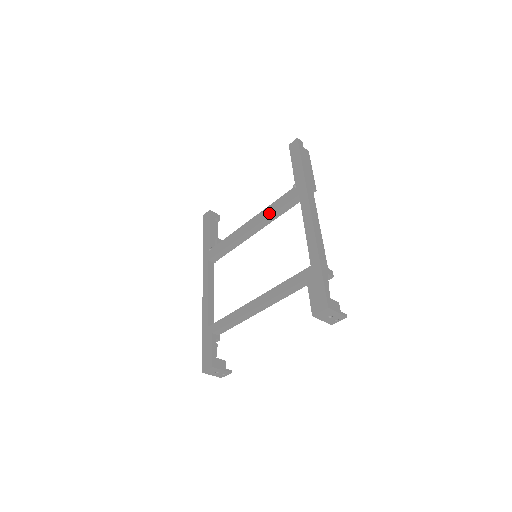
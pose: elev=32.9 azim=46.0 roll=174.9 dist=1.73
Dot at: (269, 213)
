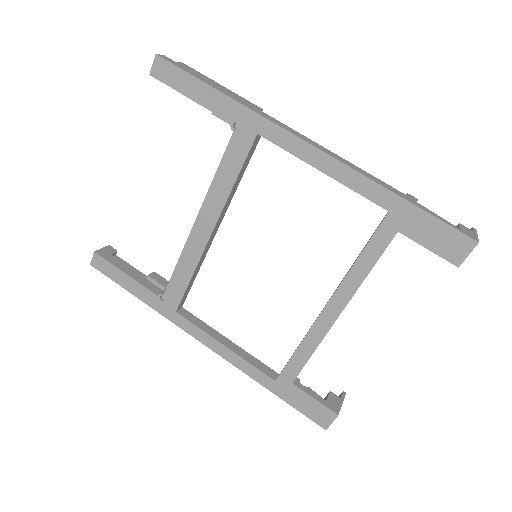
Dot at: (225, 191)
